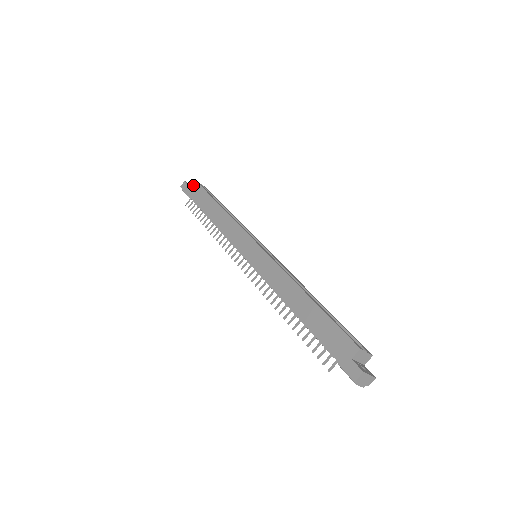
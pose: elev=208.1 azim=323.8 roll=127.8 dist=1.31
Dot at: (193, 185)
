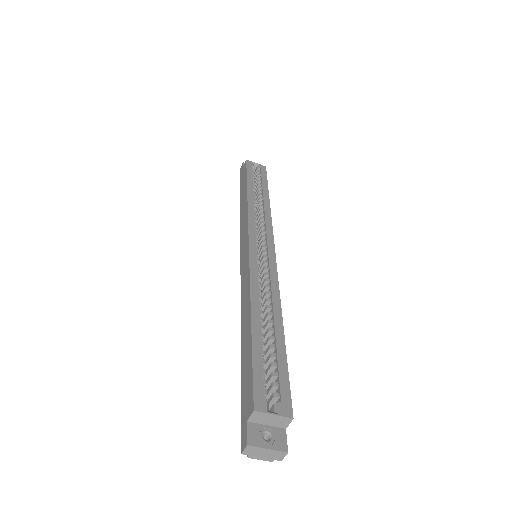
Dot at: (244, 167)
